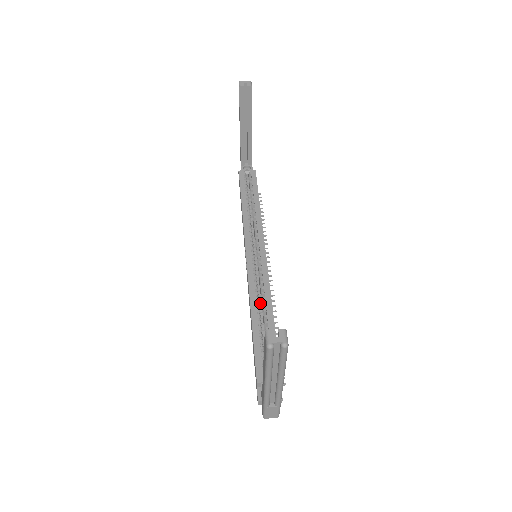
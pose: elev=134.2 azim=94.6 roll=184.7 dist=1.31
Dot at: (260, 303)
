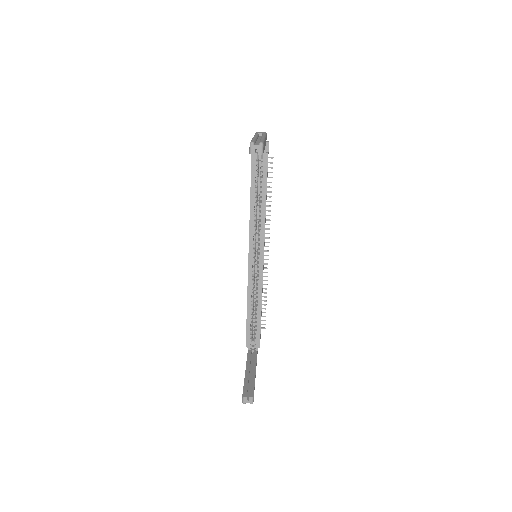
Dot at: occluded
